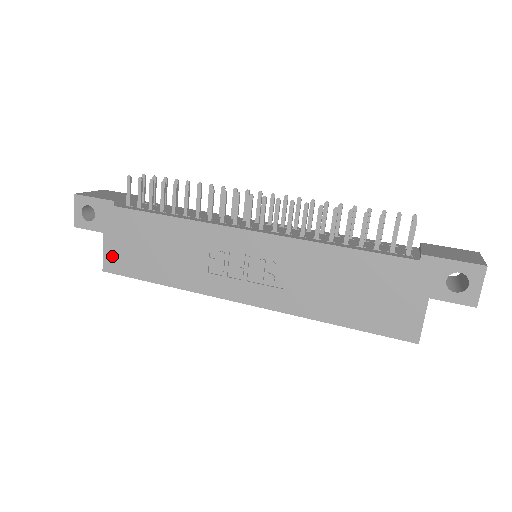
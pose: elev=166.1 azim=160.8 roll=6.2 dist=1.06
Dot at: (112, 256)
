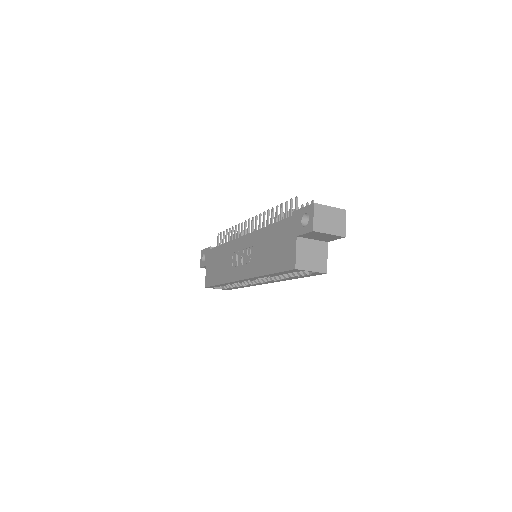
Dot at: (208, 277)
